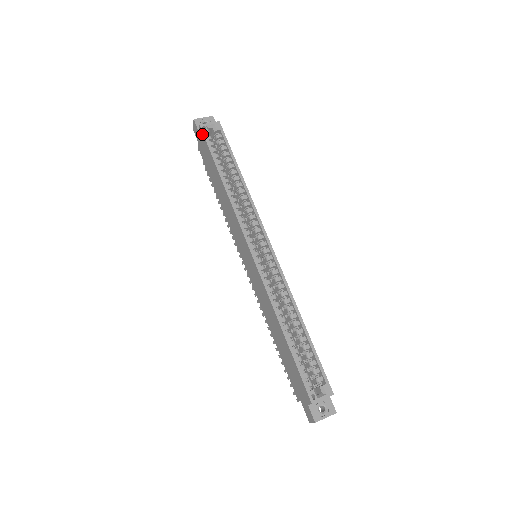
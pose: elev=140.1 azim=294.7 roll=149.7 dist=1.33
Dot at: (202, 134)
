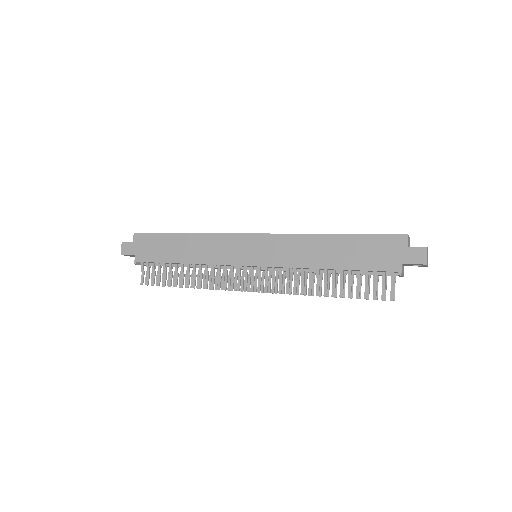
Dot at: (141, 235)
